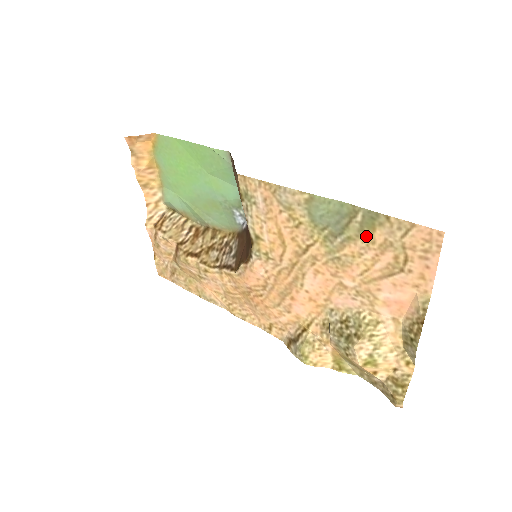
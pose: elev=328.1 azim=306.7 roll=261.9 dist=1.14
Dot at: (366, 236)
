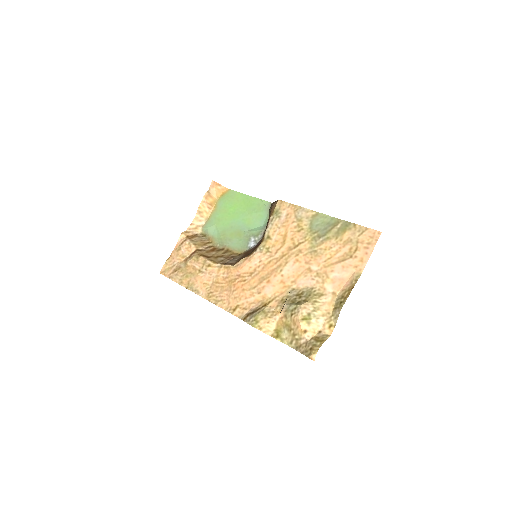
Dot at: (339, 236)
